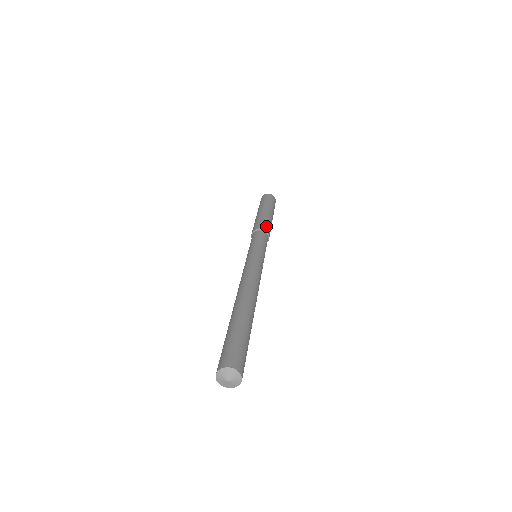
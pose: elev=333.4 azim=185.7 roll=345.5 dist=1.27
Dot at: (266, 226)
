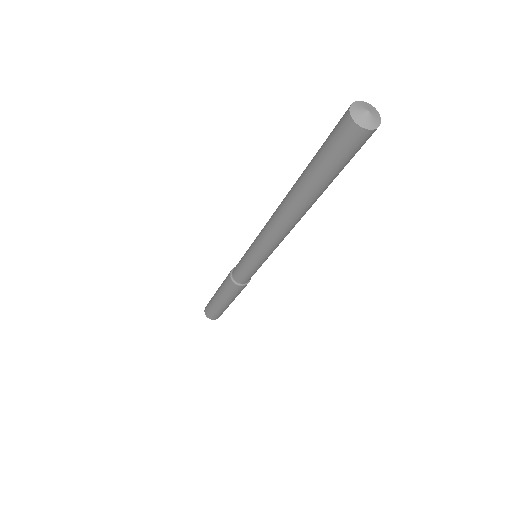
Dot at: occluded
